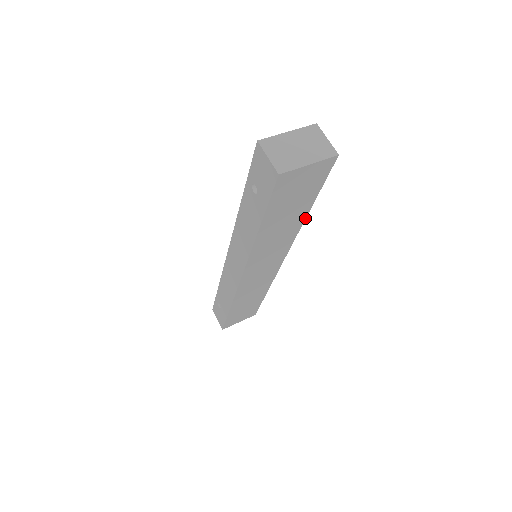
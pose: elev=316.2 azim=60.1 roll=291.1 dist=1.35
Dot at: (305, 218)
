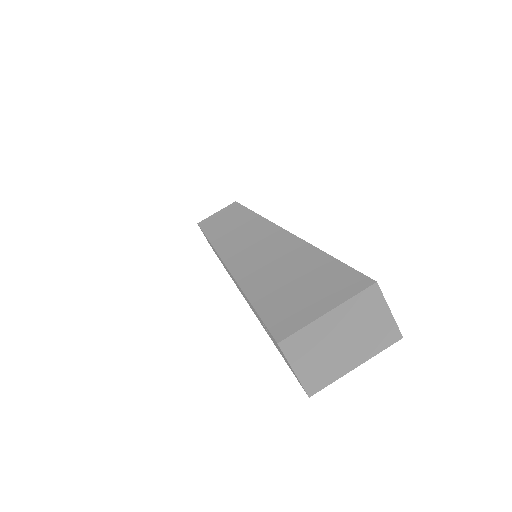
Dot at: occluded
